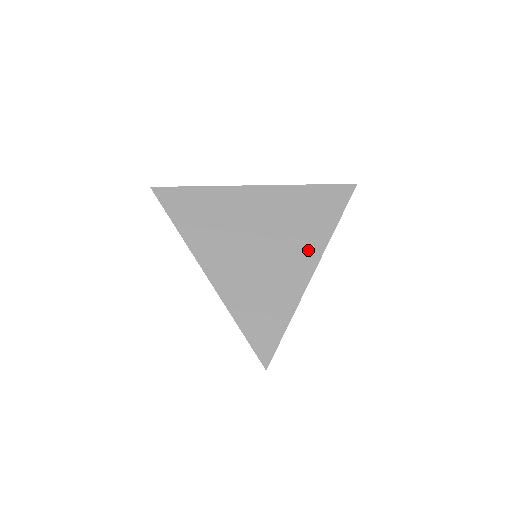
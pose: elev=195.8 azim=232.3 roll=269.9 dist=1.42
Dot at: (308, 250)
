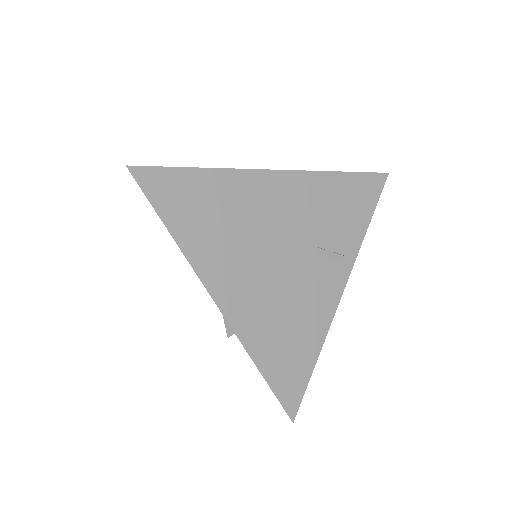
Dot at: (337, 264)
